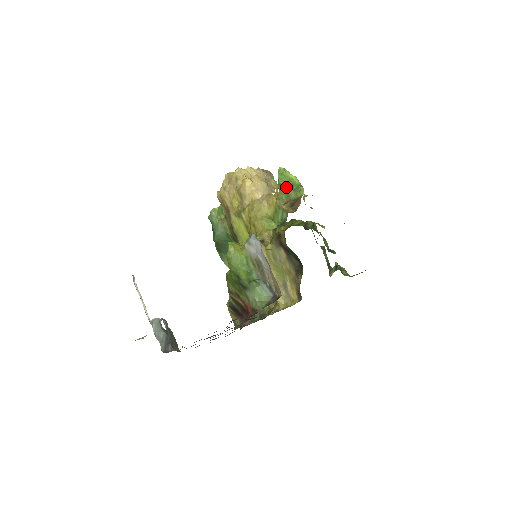
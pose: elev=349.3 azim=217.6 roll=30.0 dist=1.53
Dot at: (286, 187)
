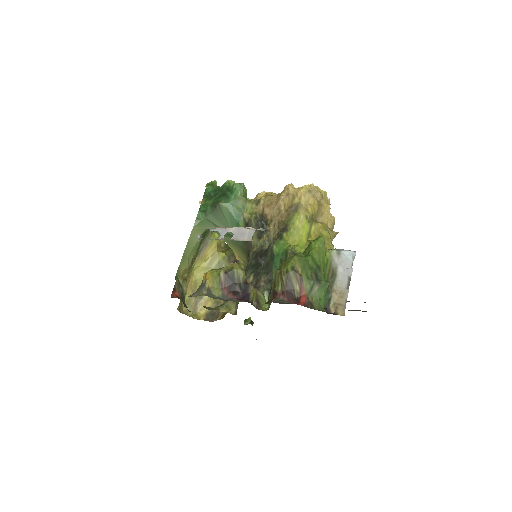
Dot at: occluded
